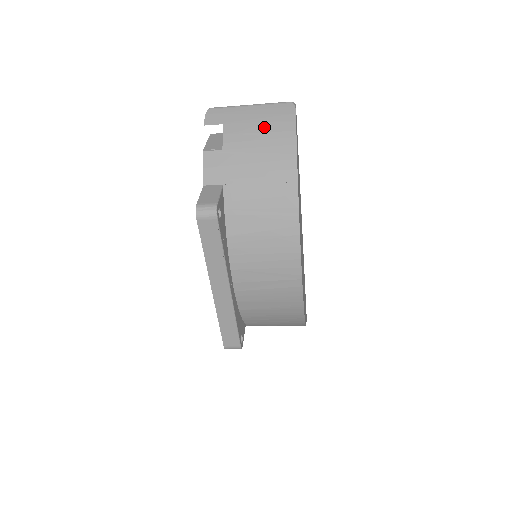
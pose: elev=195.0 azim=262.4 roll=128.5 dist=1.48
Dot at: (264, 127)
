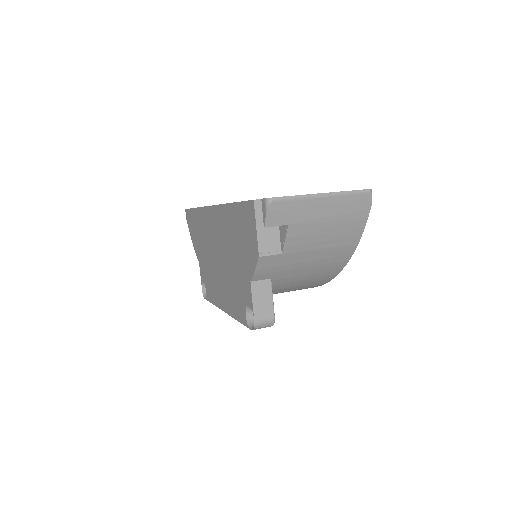
Dot at: (333, 227)
